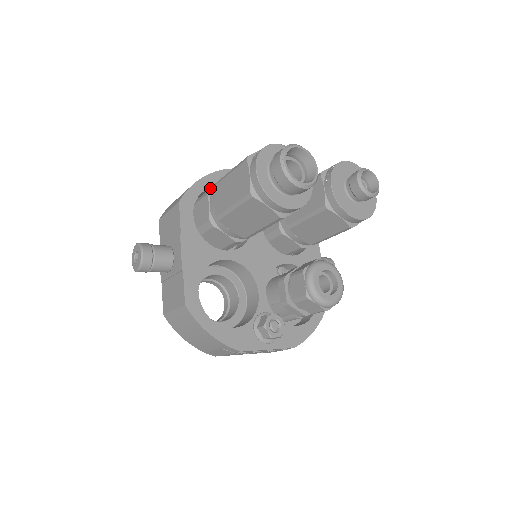
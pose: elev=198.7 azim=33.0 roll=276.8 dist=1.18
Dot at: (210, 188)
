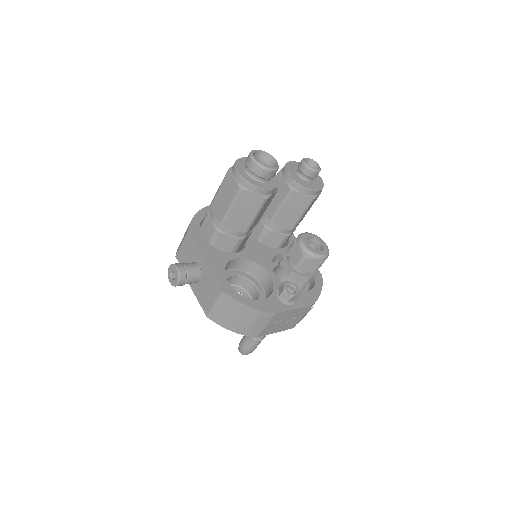
Dot at: (207, 211)
